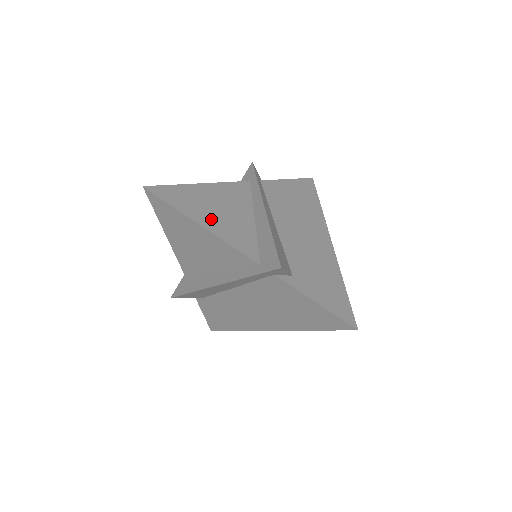
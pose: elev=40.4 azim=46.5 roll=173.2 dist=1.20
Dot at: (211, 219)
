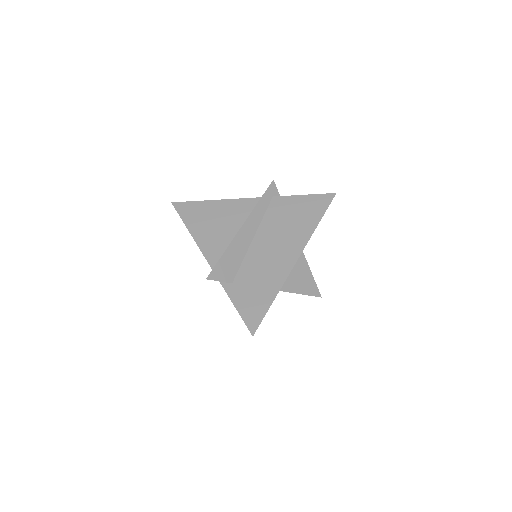
Dot at: occluded
